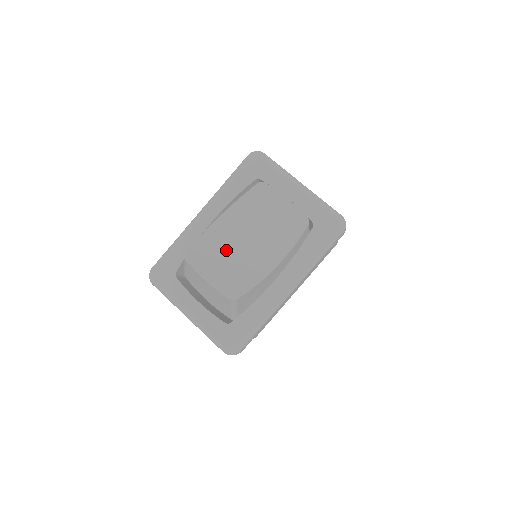
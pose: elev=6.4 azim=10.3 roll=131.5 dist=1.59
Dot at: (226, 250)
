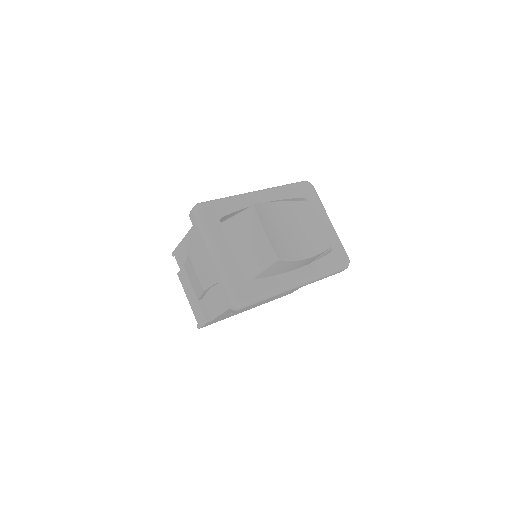
Dot at: (277, 224)
